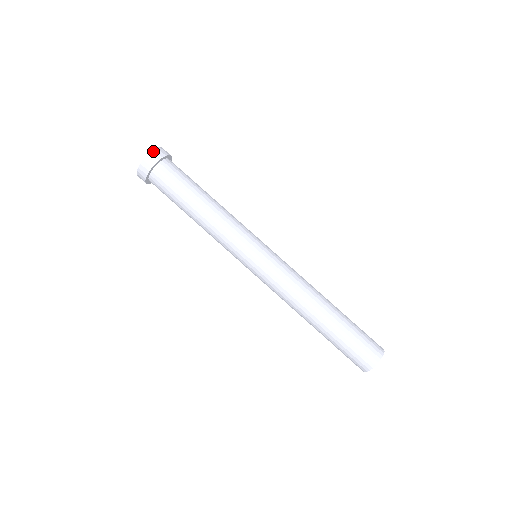
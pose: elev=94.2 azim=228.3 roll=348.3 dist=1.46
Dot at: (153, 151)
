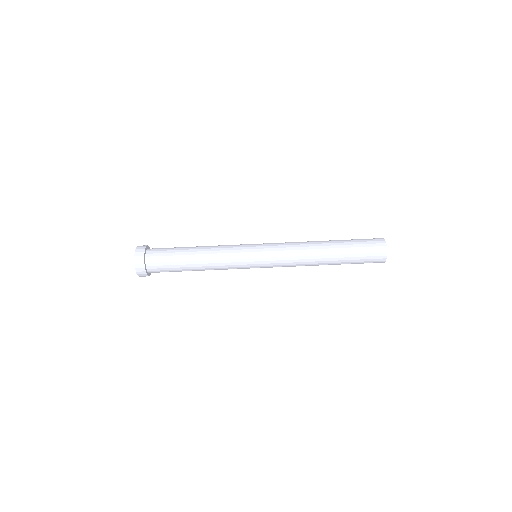
Dot at: (135, 266)
